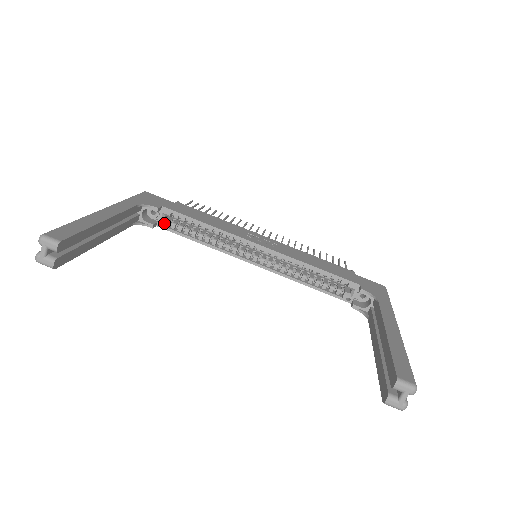
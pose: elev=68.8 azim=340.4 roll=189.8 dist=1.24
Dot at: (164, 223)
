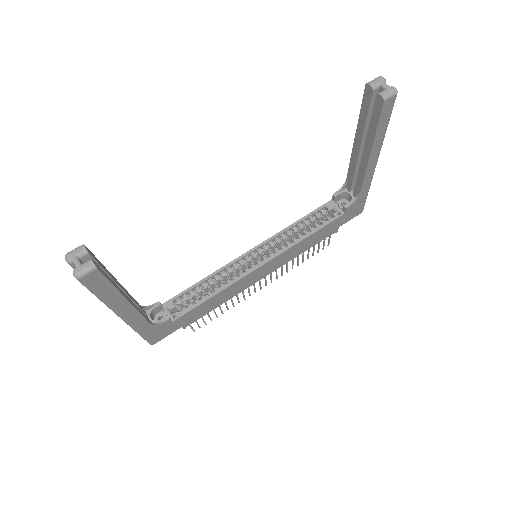
Dot at: (175, 313)
